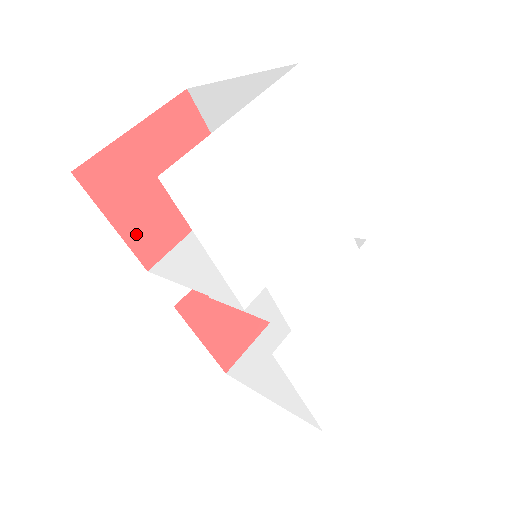
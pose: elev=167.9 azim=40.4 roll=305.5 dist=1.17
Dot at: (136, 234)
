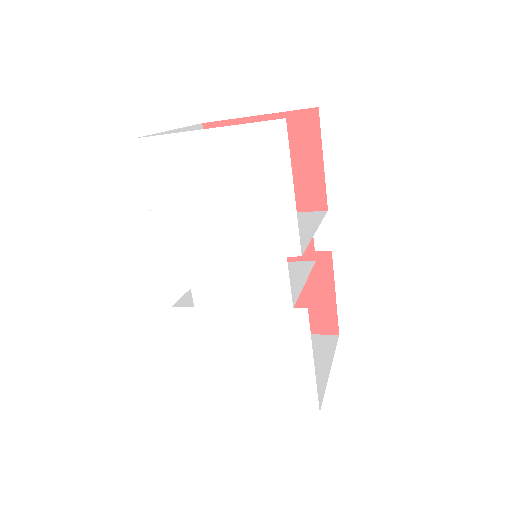
Dot at: occluded
